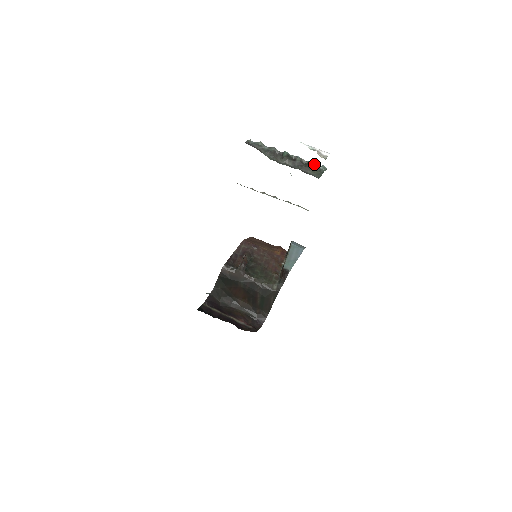
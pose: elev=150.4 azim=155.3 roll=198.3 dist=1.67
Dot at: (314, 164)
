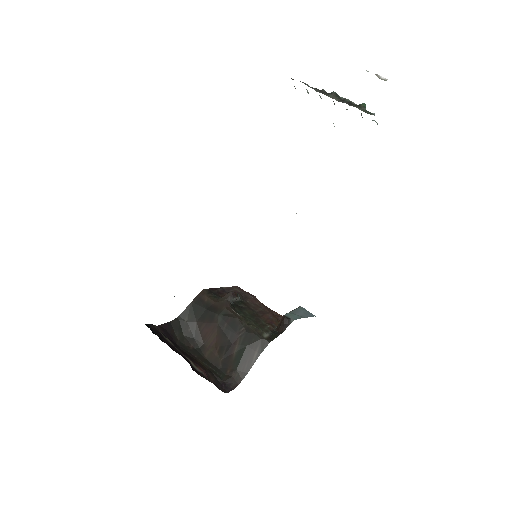
Dot at: occluded
